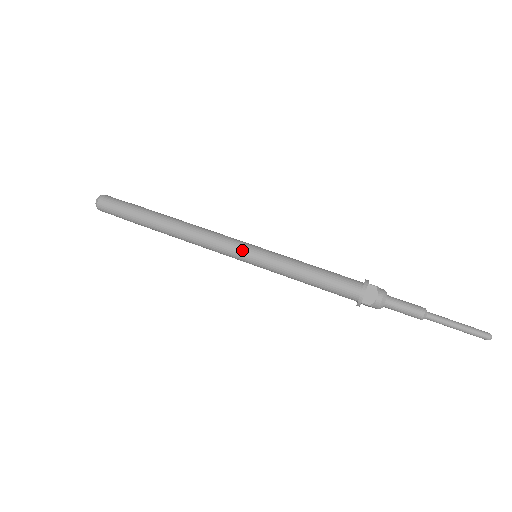
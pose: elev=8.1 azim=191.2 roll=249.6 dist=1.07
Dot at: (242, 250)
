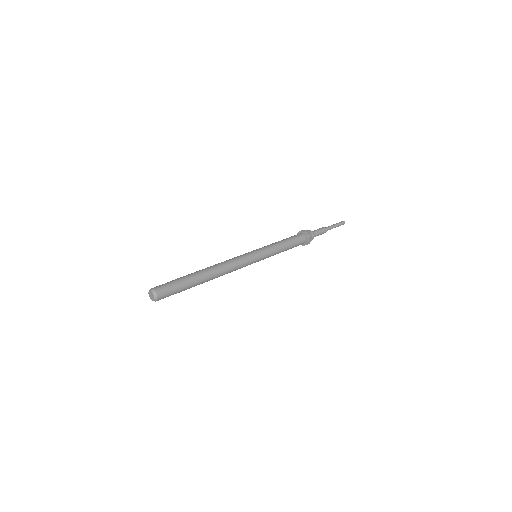
Dot at: (254, 261)
